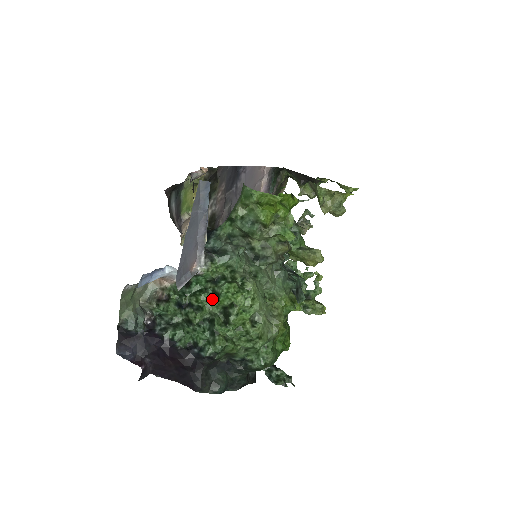
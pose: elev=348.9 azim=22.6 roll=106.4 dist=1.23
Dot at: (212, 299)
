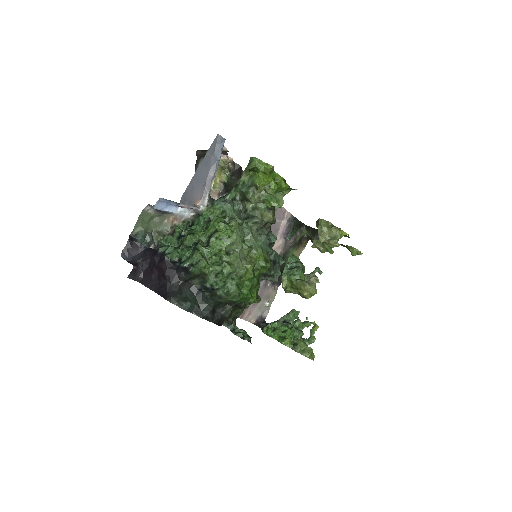
Dot at: (203, 232)
